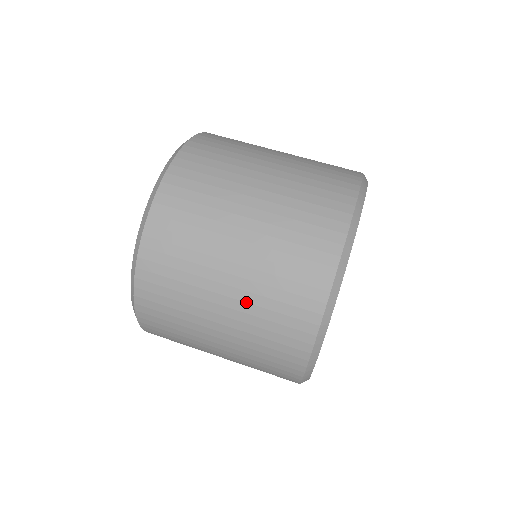
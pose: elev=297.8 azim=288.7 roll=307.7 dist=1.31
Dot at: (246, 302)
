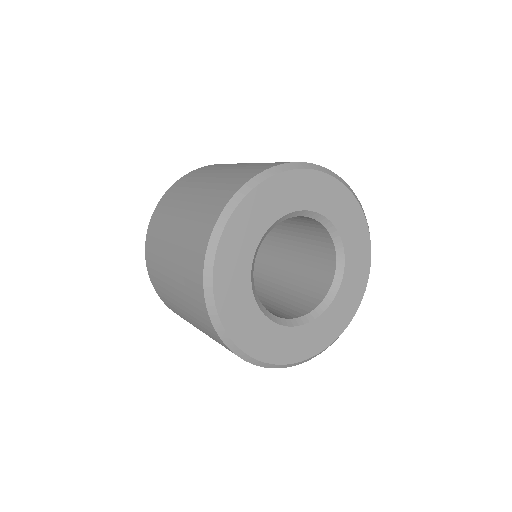
Dot at: (181, 236)
